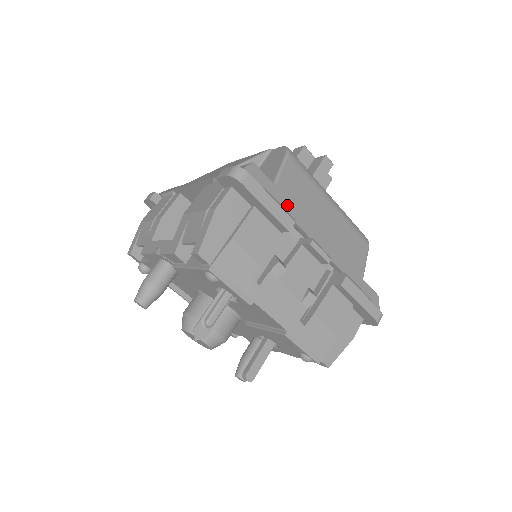
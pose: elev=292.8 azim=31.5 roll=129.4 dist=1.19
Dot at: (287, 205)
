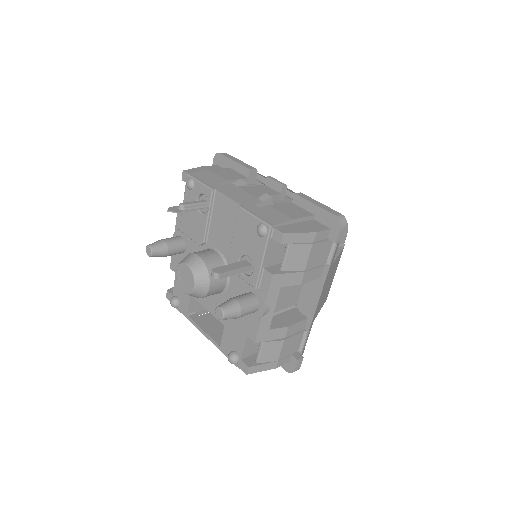
Dot at: occluded
